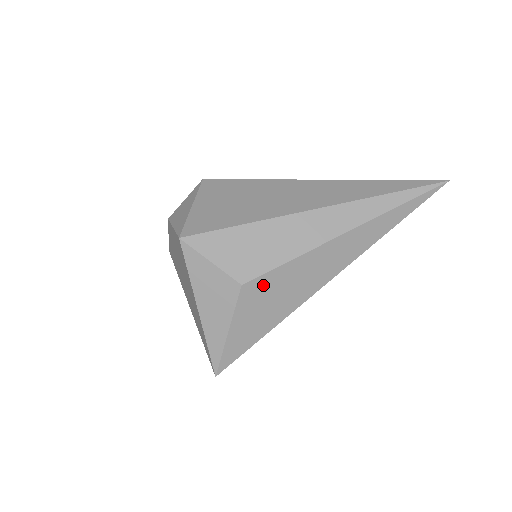
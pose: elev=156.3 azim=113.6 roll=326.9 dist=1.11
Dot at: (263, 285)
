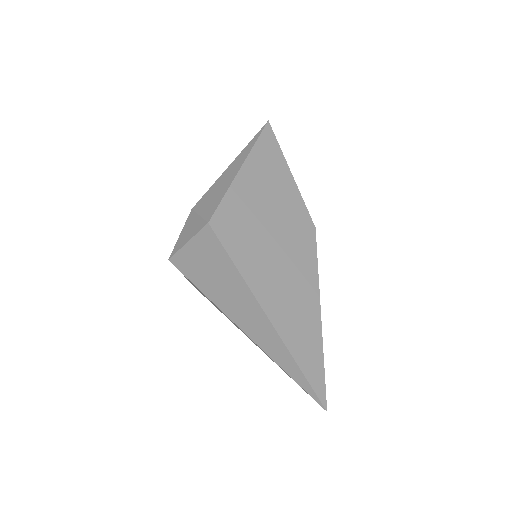
Dot at: occluded
